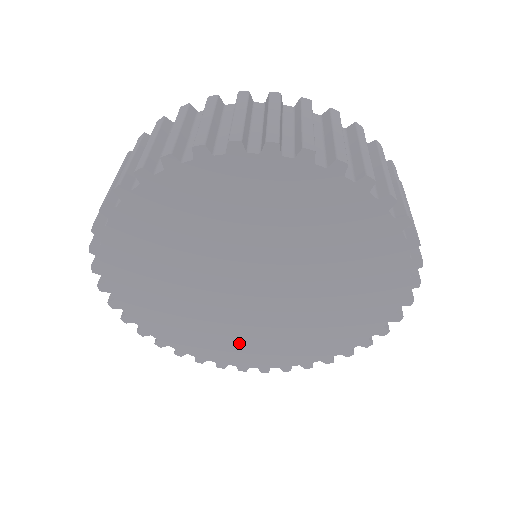
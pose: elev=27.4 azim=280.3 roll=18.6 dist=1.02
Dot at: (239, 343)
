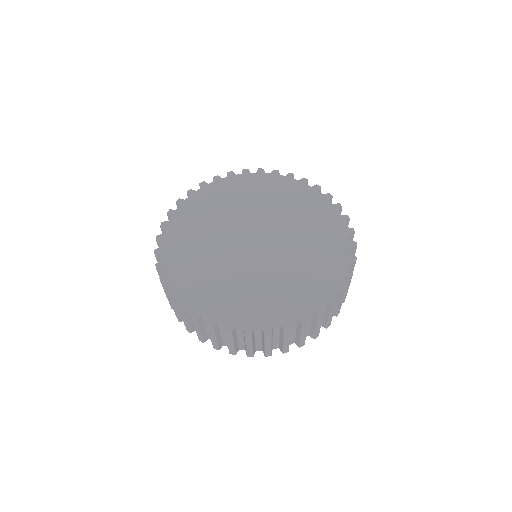
Dot at: (234, 294)
